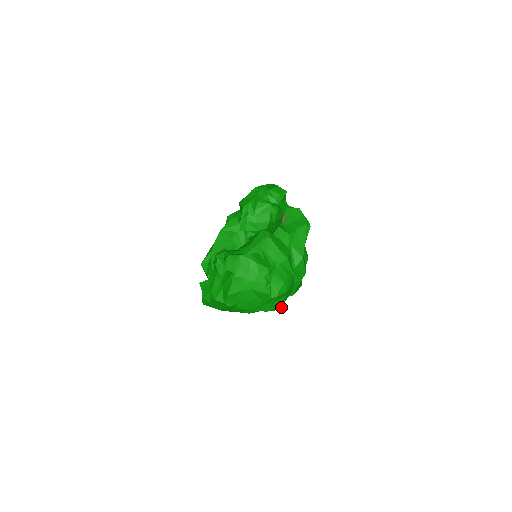
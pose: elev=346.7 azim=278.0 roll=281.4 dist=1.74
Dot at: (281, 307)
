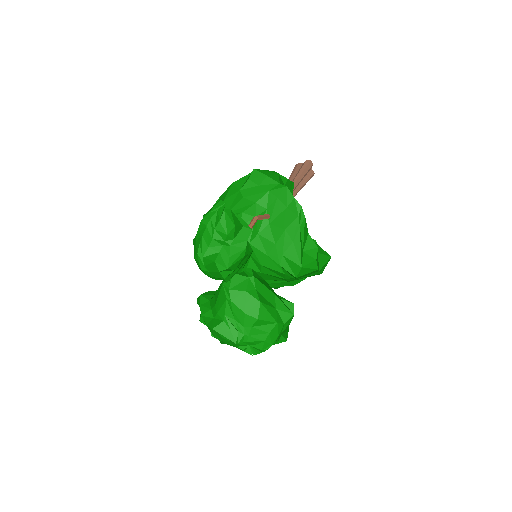
Dot at: (282, 341)
